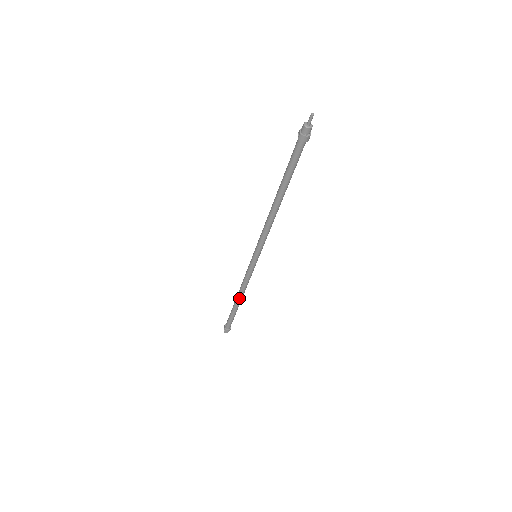
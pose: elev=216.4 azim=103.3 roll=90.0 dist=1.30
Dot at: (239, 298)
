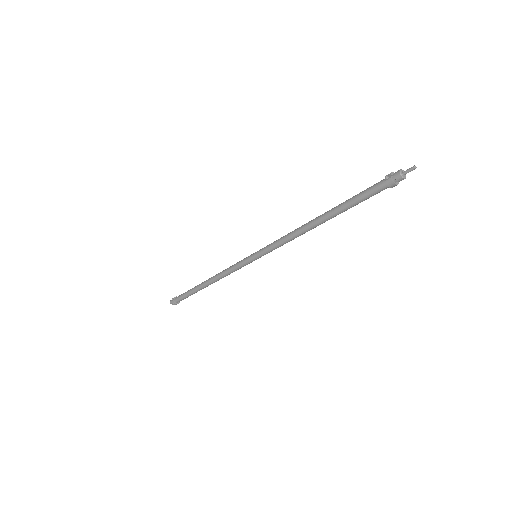
Dot at: (210, 283)
